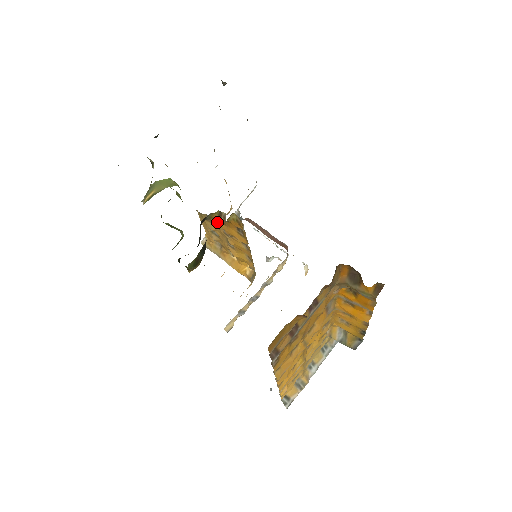
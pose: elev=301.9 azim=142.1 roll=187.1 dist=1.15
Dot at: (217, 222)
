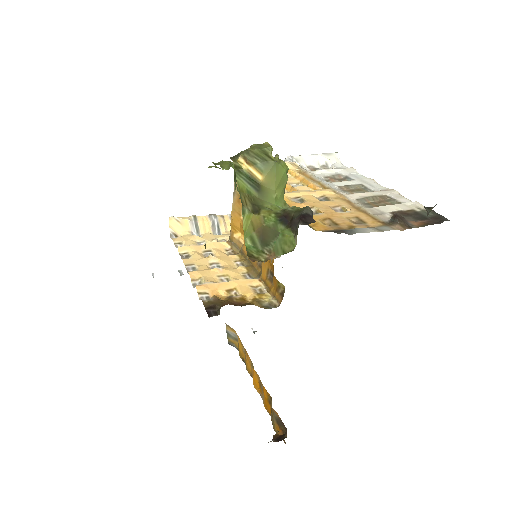
Dot at: occluded
